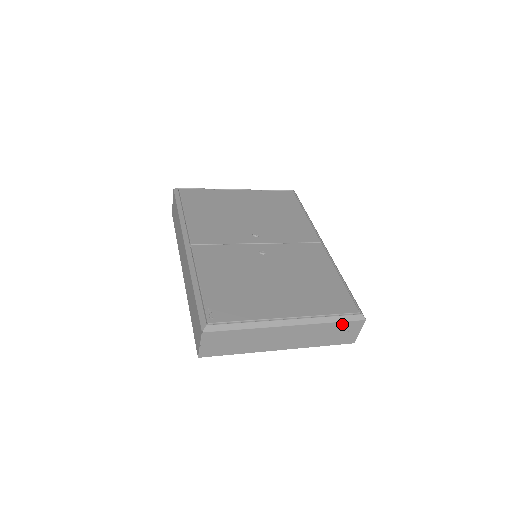
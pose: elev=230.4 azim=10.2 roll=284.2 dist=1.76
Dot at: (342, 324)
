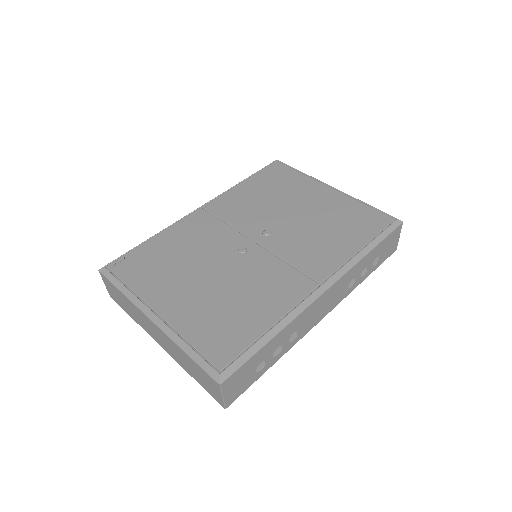
Dot at: (198, 366)
